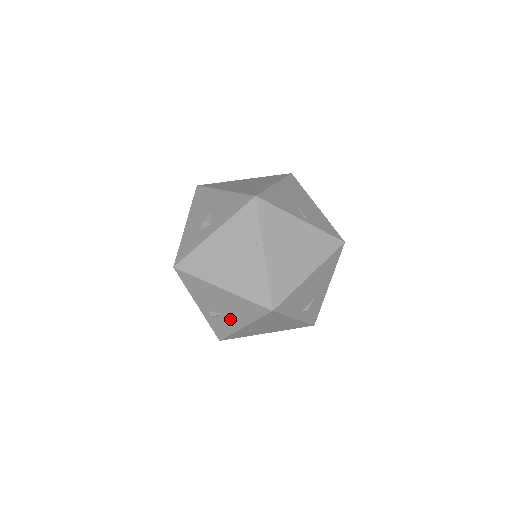
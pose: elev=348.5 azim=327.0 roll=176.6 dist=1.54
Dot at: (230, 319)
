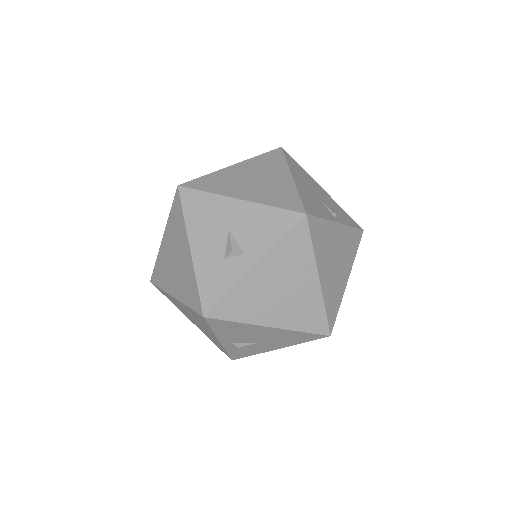
Dot at: (262, 346)
